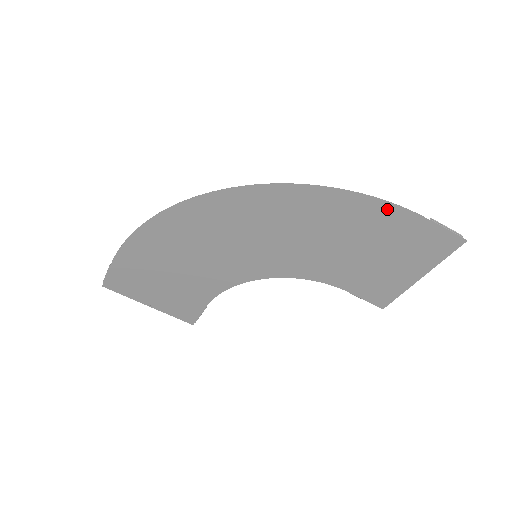
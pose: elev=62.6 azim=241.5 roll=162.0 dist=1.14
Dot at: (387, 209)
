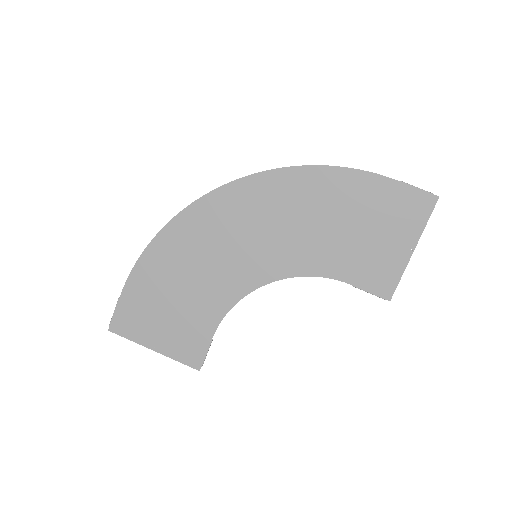
Dot at: (360, 178)
